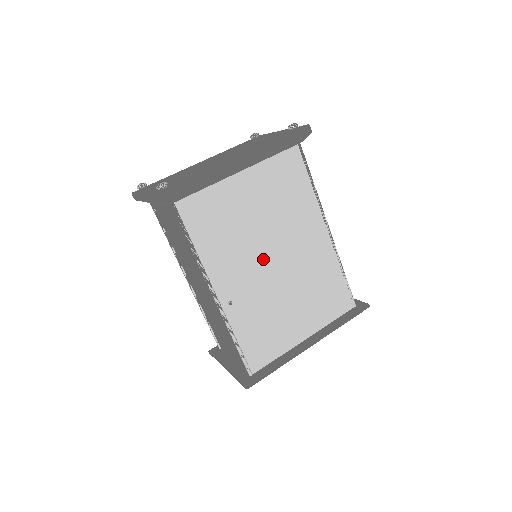
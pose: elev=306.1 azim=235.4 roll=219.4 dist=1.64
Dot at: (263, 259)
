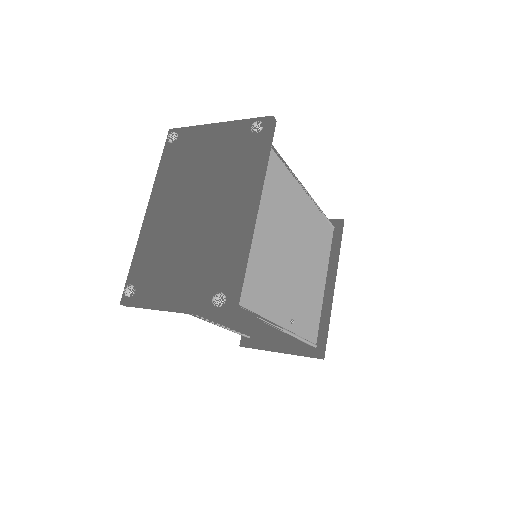
Dot at: (289, 265)
